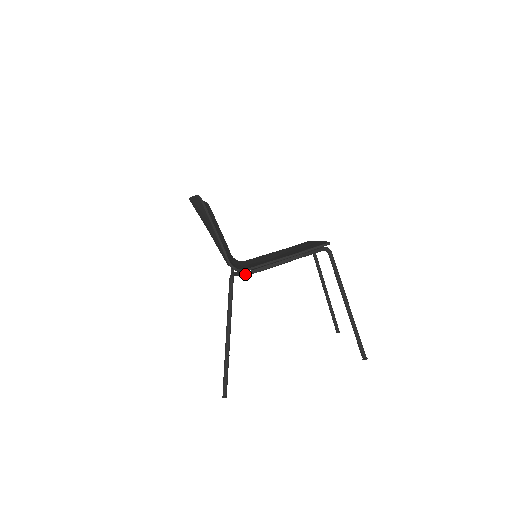
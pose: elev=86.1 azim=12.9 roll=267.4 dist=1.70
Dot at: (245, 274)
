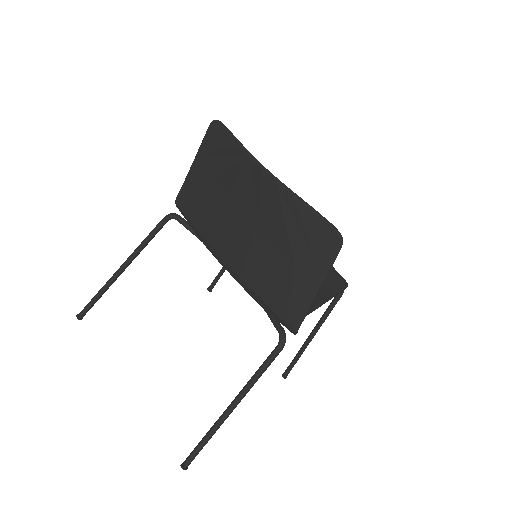
Dot at: occluded
